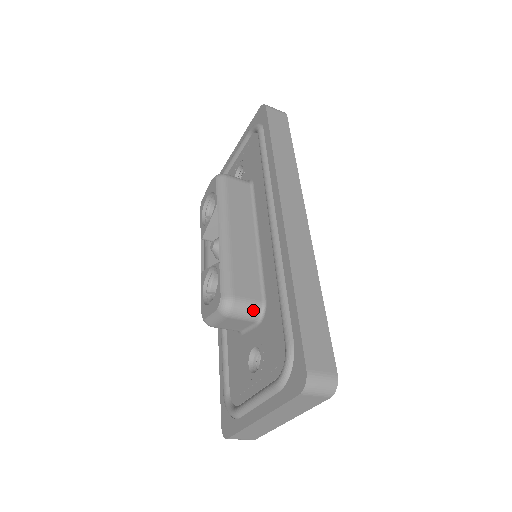
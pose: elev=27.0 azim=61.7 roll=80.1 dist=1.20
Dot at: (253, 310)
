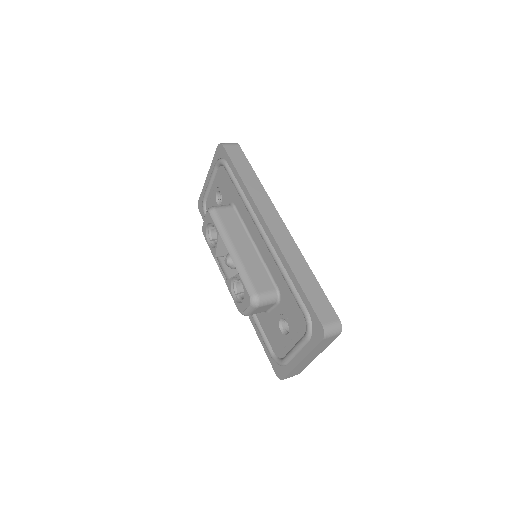
Dot at: (272, 297)
